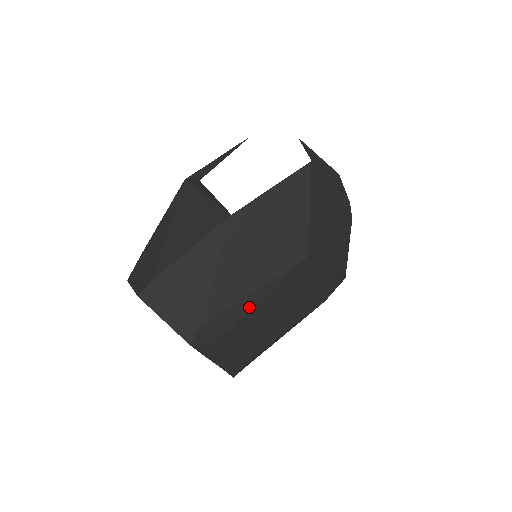
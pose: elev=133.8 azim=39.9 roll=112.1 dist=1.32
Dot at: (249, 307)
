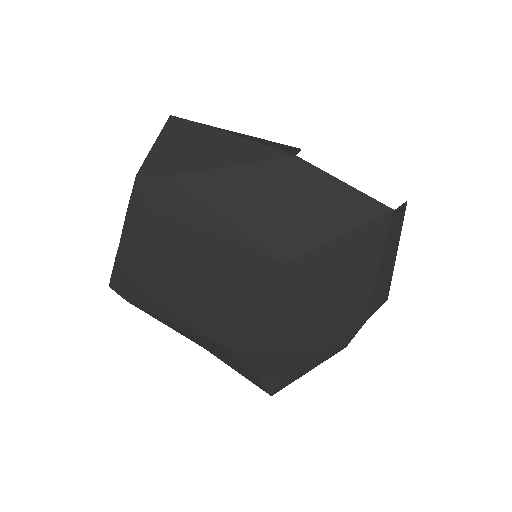
Dot at: (202, 227)
